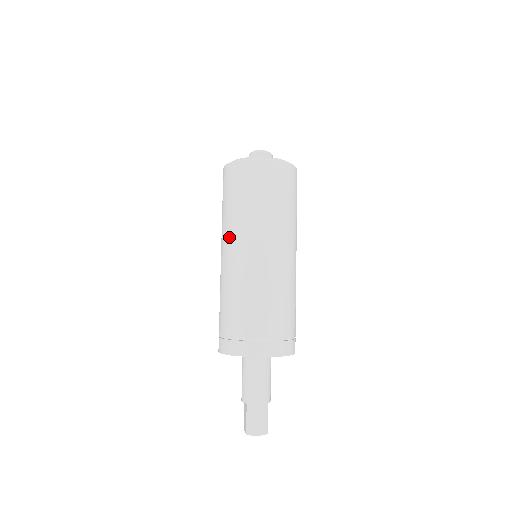
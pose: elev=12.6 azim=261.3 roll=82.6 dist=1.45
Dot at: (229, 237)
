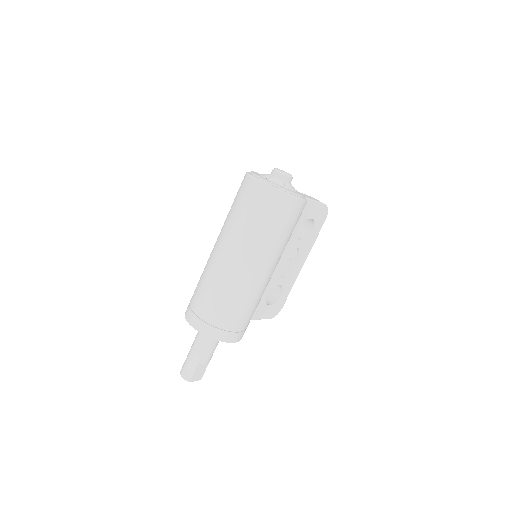
Dot at: occluded
